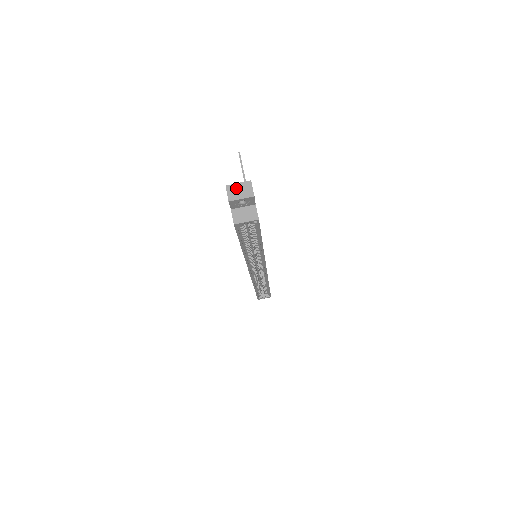
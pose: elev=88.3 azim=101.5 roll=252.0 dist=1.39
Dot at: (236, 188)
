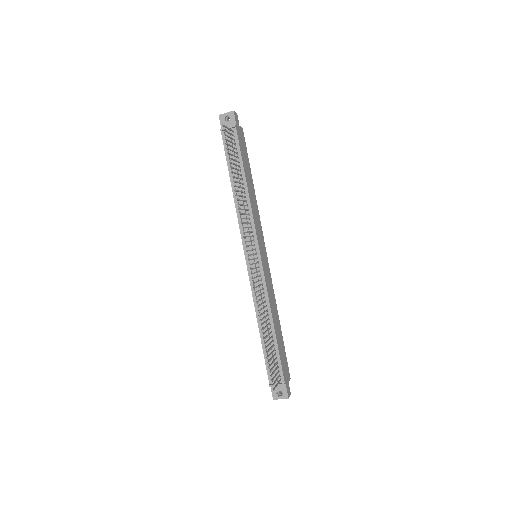
Dot at: (280, 398)
